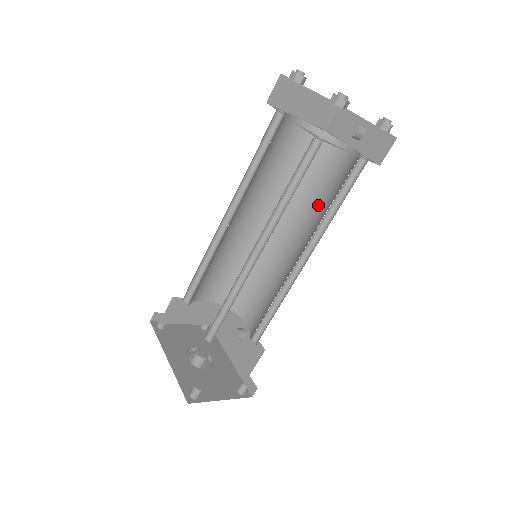
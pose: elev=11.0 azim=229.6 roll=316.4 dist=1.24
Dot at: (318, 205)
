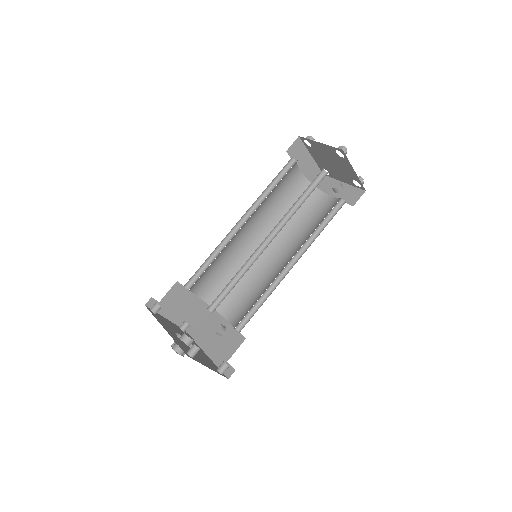
Dot at: (304, 231)
